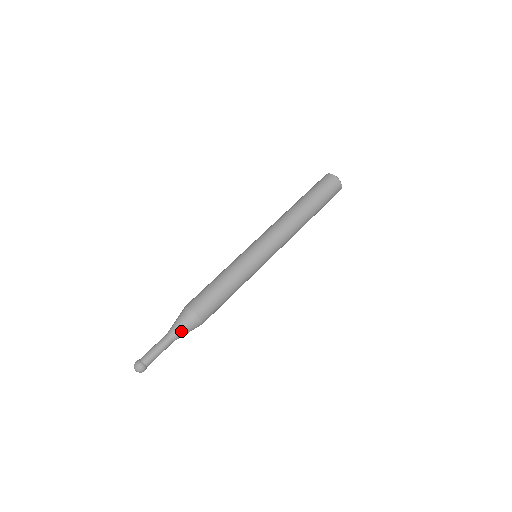
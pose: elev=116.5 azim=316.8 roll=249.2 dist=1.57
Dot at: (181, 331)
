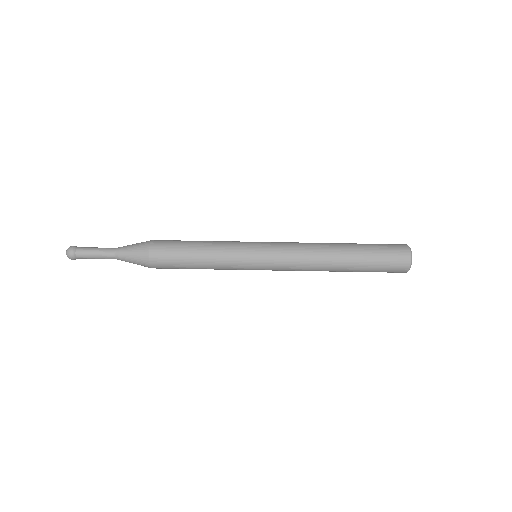
Dot at: (127, 252)
